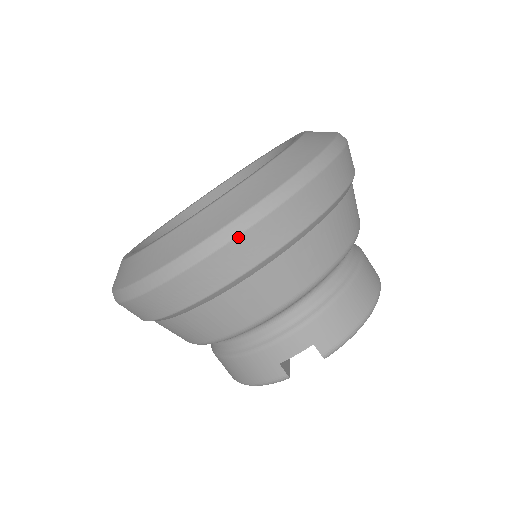
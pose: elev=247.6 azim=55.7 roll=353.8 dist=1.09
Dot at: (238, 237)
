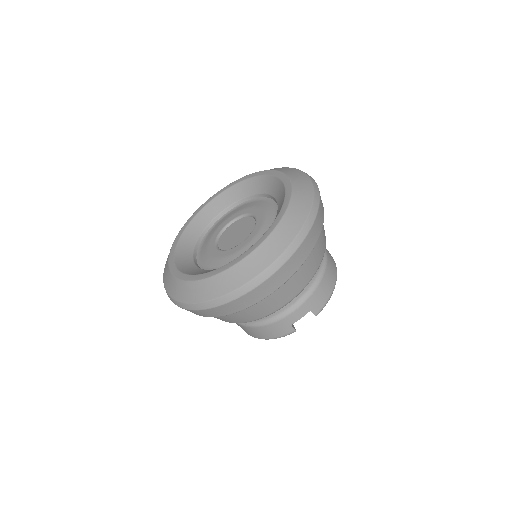
Dot at: (281, 267)
